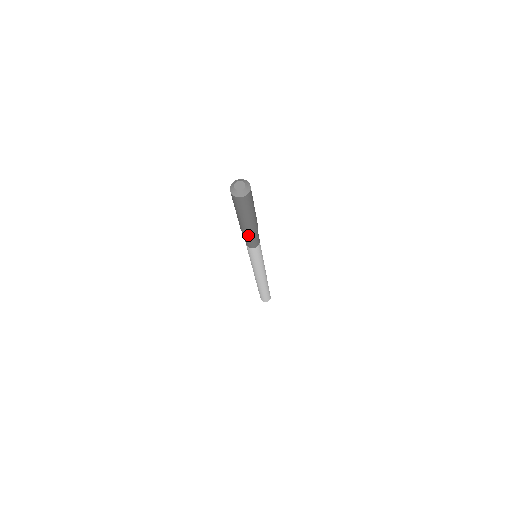
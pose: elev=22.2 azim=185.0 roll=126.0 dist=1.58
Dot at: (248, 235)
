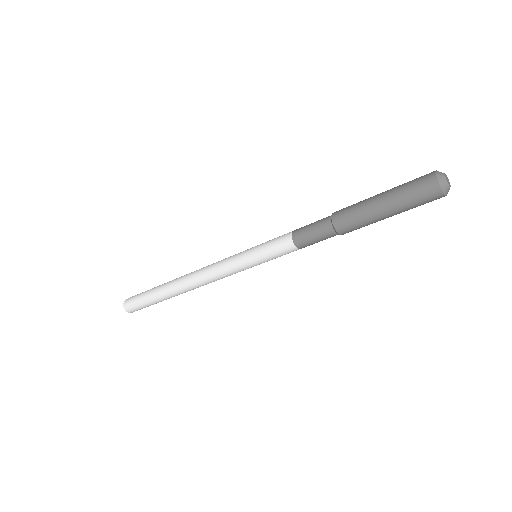
Dot at: (330, 225)
